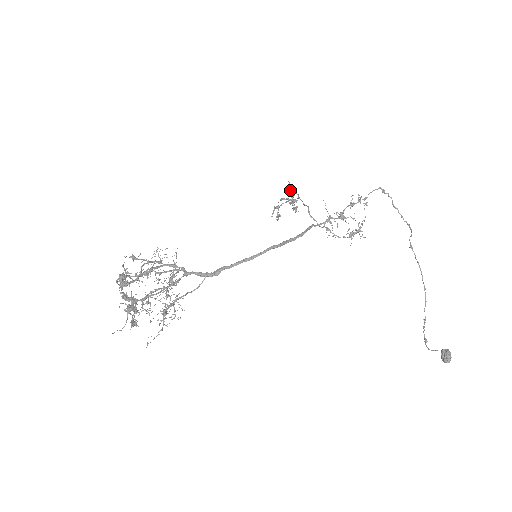
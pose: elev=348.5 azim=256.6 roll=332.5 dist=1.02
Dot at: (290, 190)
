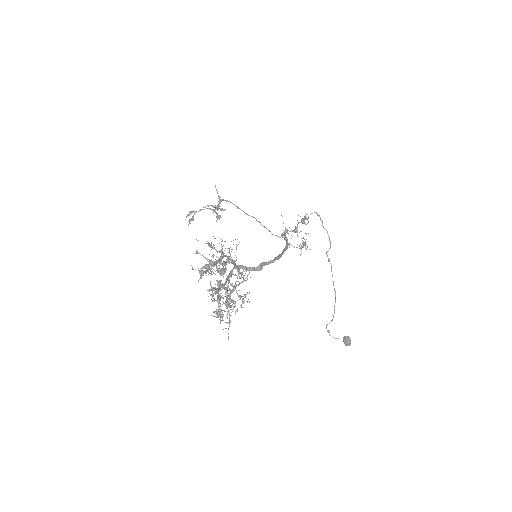
Dot at: (220, 199)
